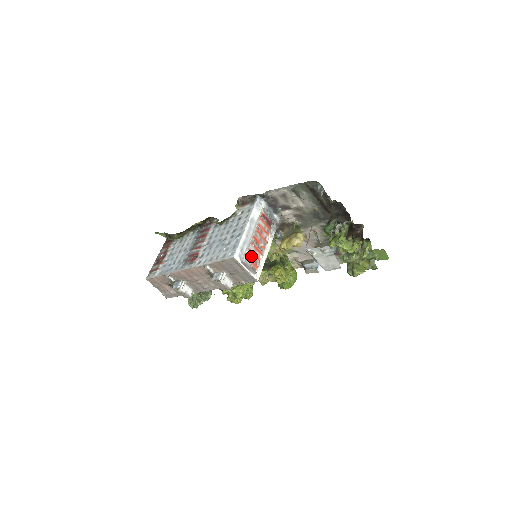
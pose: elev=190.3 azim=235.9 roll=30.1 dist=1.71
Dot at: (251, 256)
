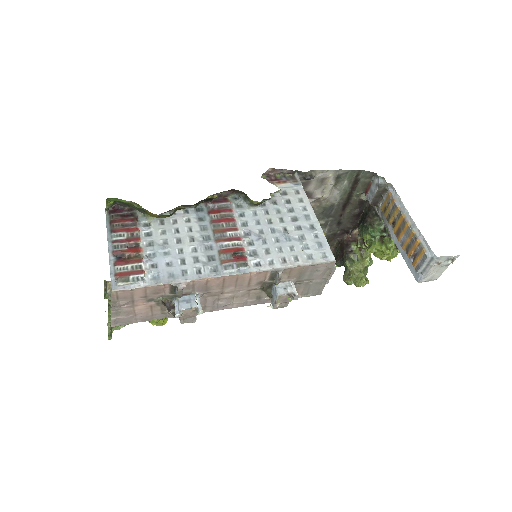
Dot at: occluded
